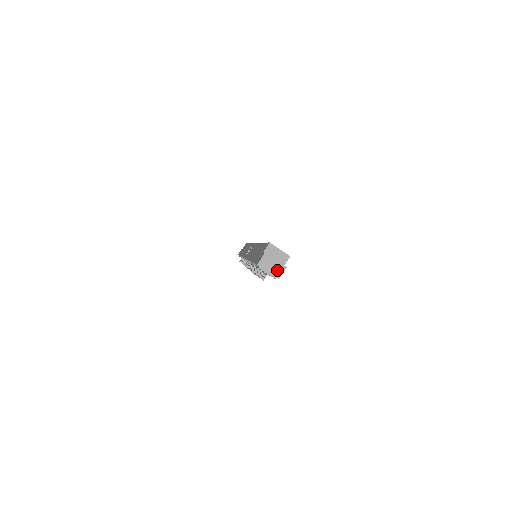
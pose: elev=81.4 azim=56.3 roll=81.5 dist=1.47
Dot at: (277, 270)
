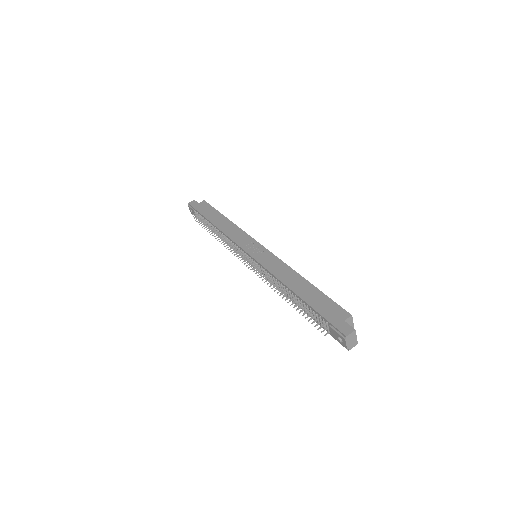
Dot at: (352, 344)
